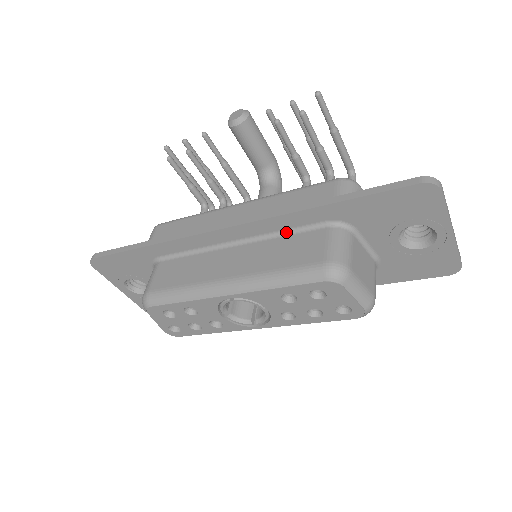
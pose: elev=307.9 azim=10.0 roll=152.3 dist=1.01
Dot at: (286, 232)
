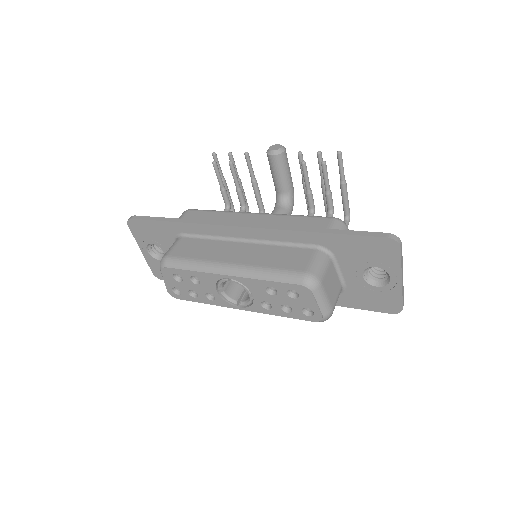
Dot at: (284, 244)
